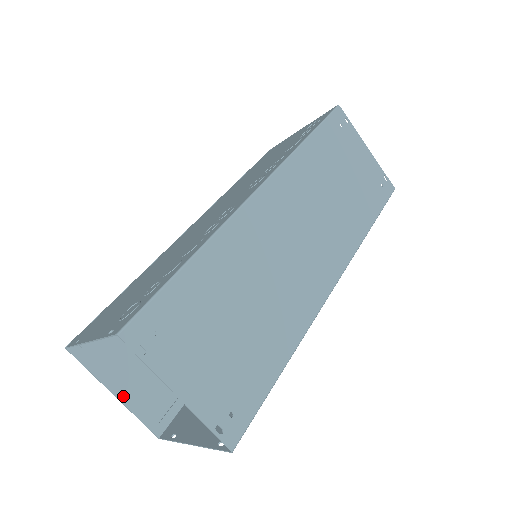
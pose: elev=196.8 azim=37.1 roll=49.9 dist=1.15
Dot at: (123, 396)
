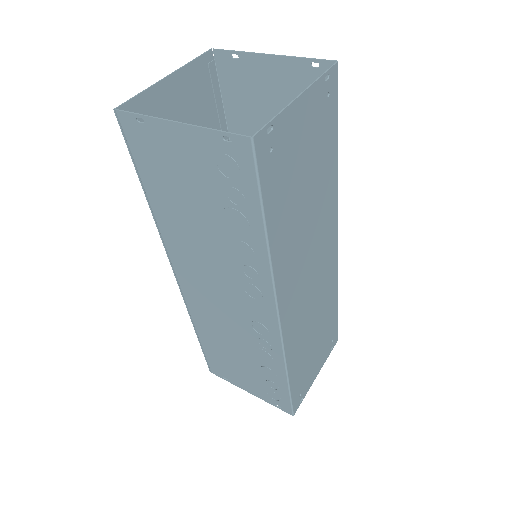
Dot at: occluded
